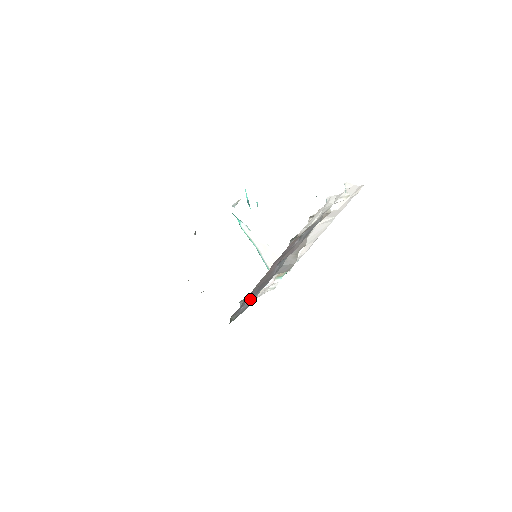
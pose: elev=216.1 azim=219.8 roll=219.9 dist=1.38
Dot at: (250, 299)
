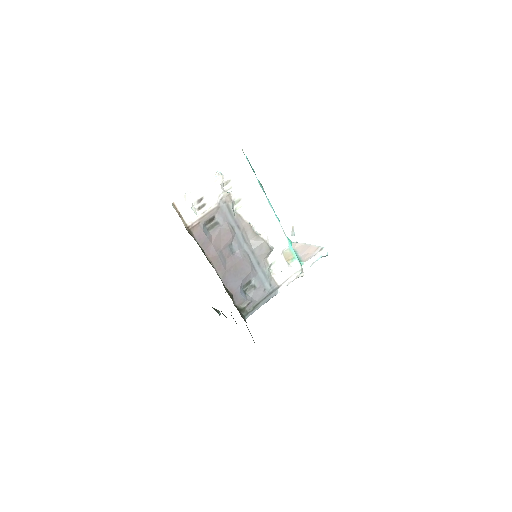
Dot at: (258, 287)
